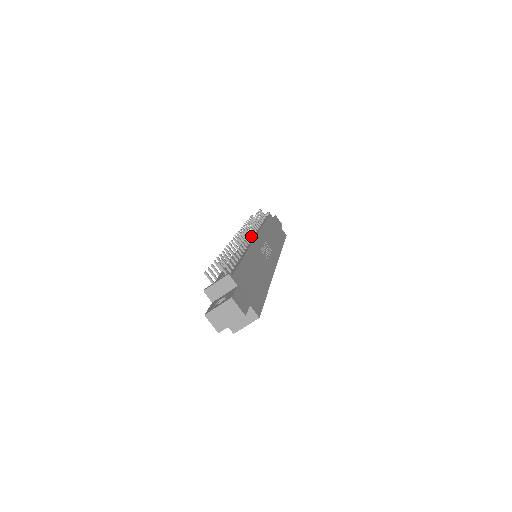
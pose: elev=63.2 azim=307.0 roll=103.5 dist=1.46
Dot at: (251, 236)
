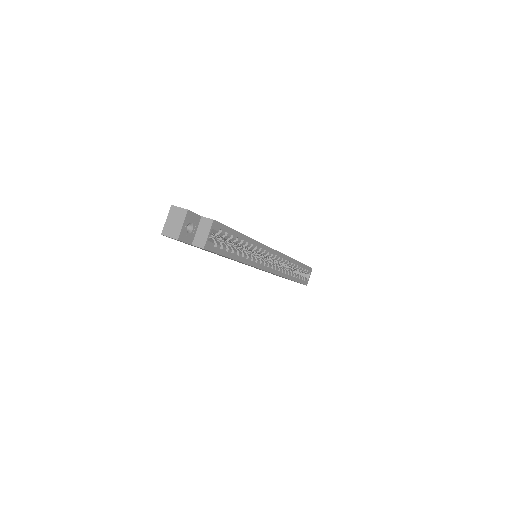
Dot at: occluded
